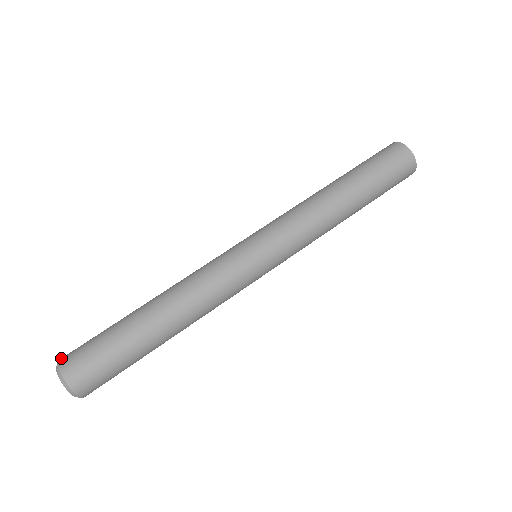
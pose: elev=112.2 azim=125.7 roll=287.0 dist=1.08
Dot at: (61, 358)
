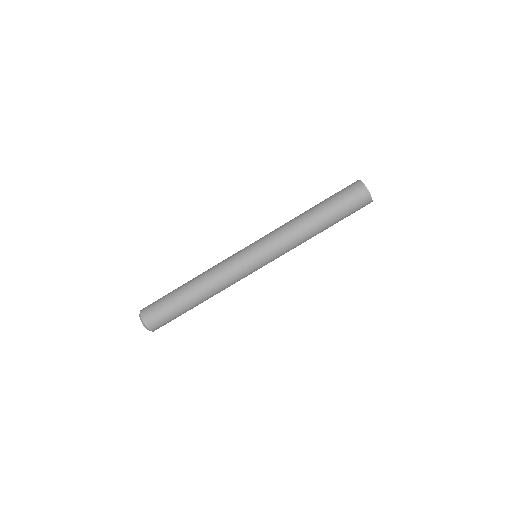
Dot at: (142, 309)
